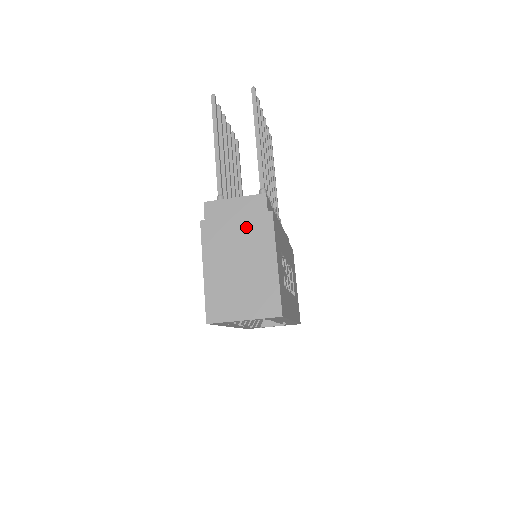
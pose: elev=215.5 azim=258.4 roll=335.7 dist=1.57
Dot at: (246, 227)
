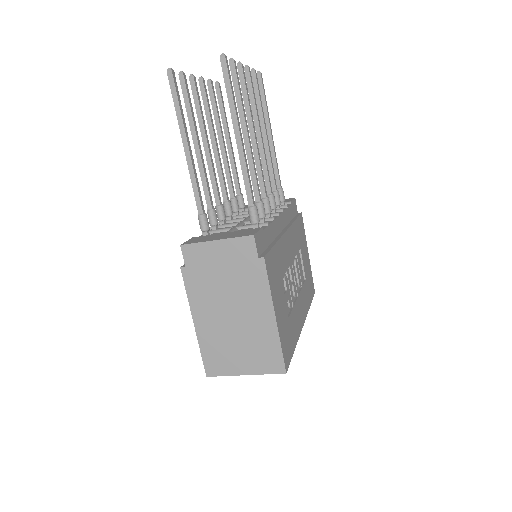
Dot at: (235, 276)
